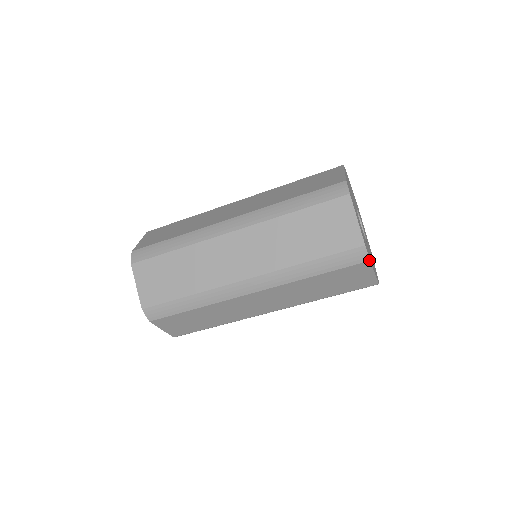
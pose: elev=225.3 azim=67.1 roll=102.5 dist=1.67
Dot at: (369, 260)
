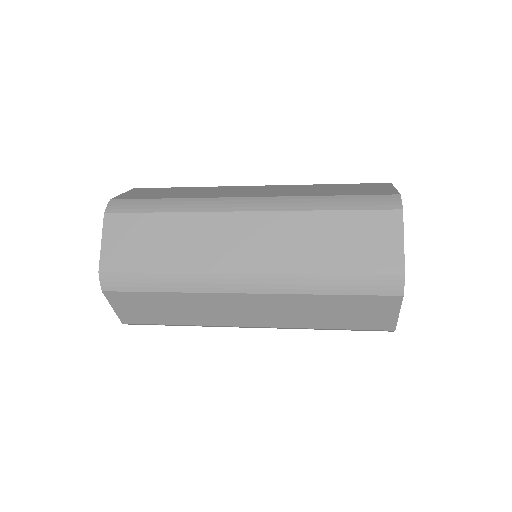
Dot at: occluded
